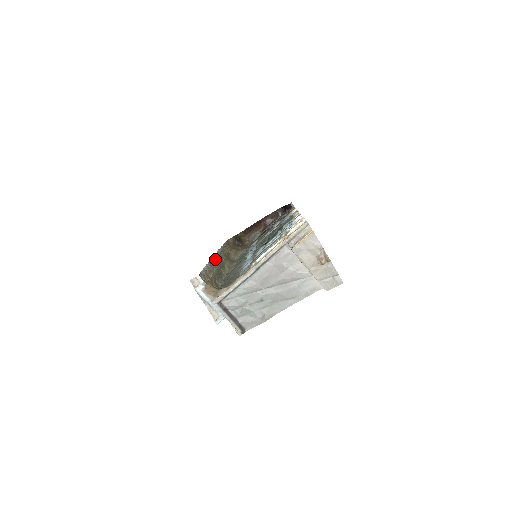
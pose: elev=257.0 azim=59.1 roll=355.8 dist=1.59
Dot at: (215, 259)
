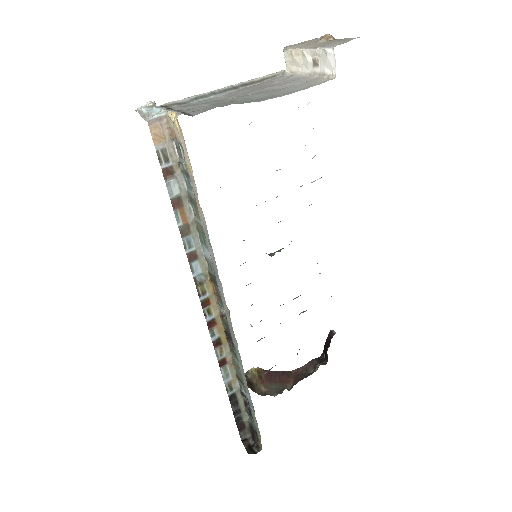
Dot at: occluded
